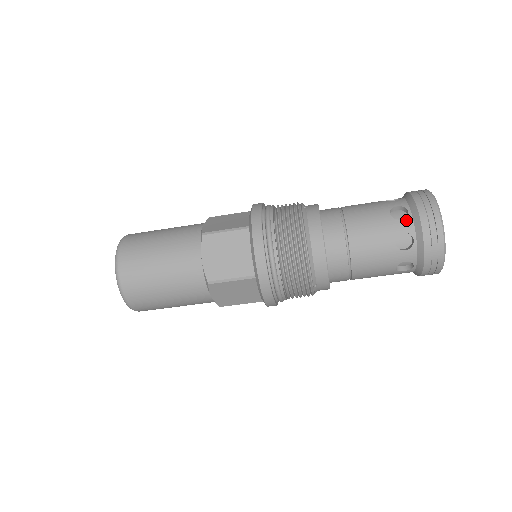
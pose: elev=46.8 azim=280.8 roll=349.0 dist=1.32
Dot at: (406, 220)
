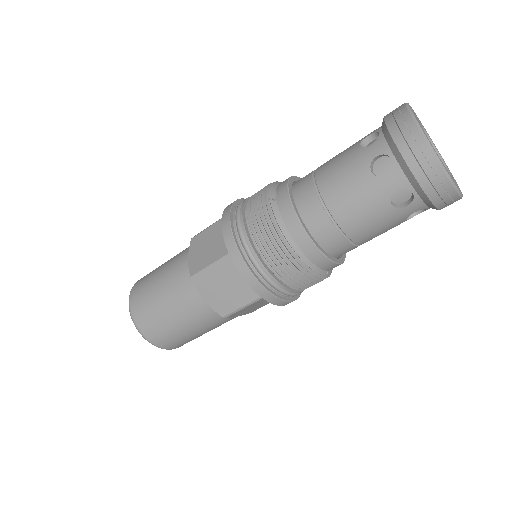
Dot at: (393, 174)
